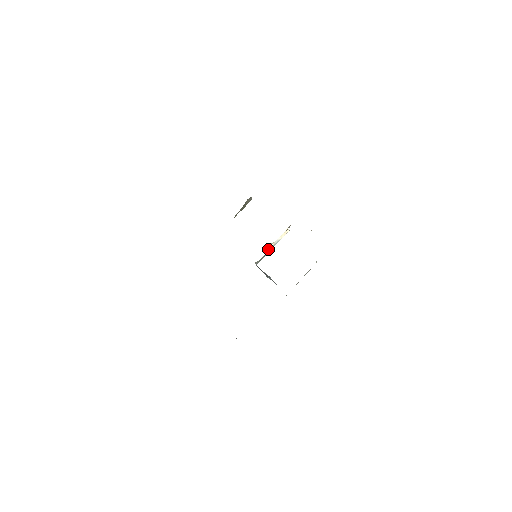
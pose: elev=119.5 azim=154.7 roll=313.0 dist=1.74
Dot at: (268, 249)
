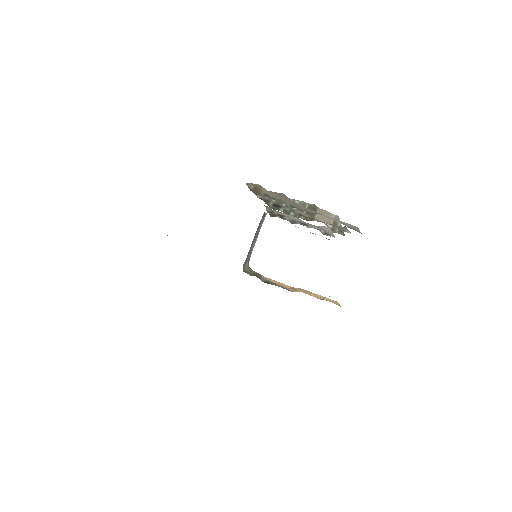
Dot at: occluded
